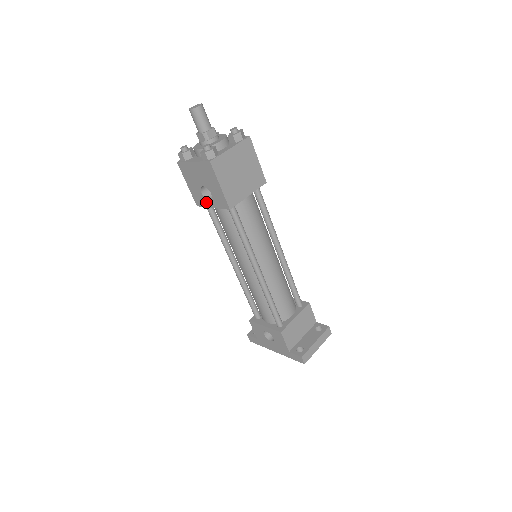
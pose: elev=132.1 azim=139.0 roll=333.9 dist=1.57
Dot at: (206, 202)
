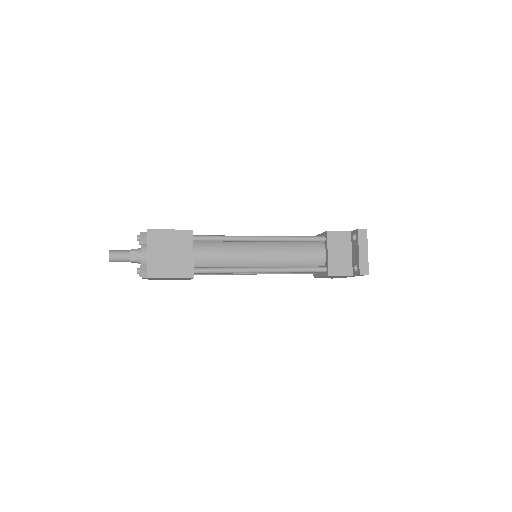
Dot at: occluded
